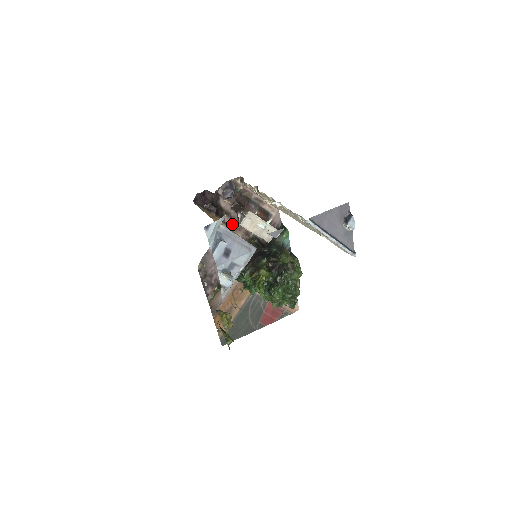
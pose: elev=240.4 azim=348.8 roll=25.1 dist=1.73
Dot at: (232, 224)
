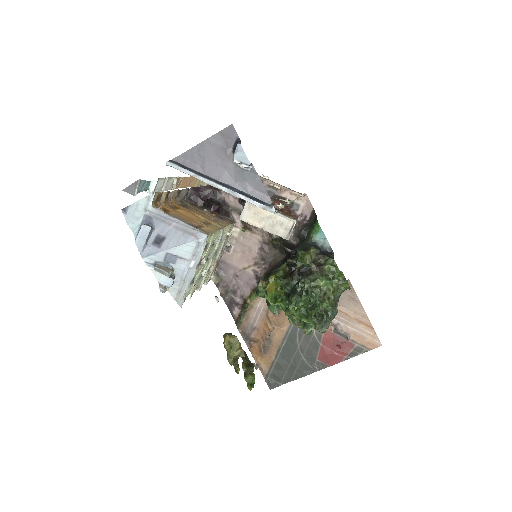
Dot at: (244, 223)
